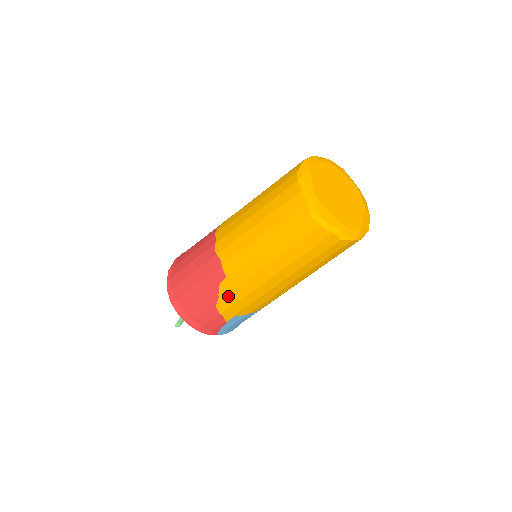
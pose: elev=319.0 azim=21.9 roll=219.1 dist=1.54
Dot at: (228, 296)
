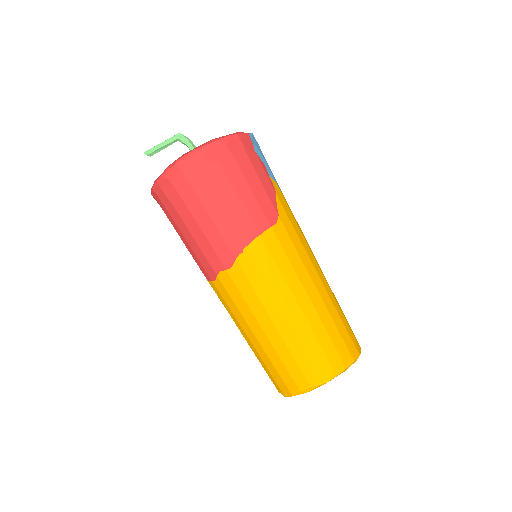
Dot at: occluded
